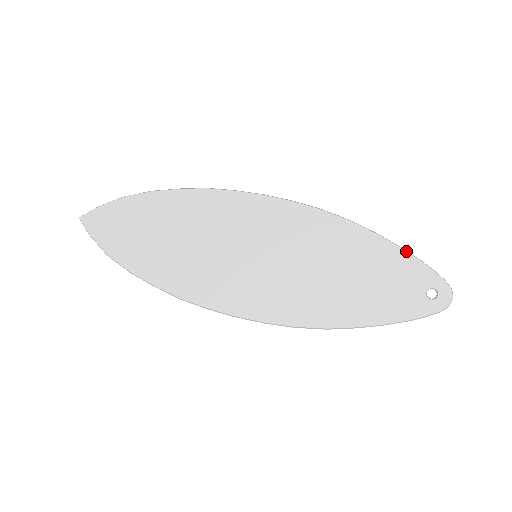
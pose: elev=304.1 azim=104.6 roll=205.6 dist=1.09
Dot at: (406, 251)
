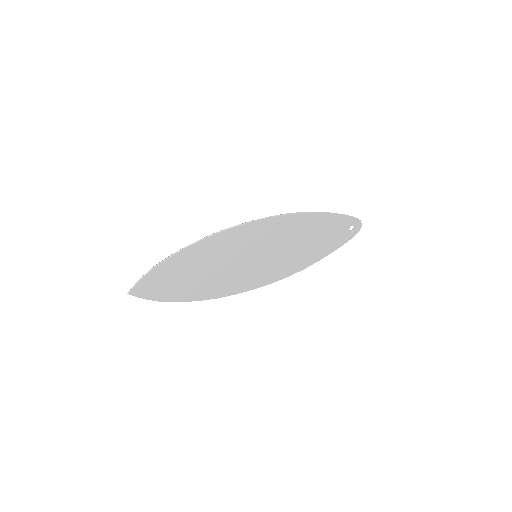
Dot at: (338, 214)
